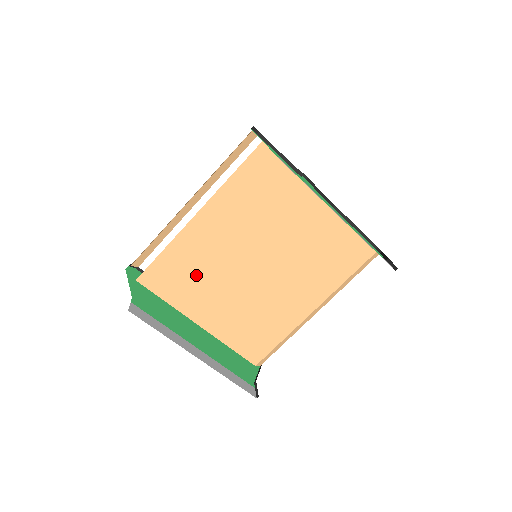
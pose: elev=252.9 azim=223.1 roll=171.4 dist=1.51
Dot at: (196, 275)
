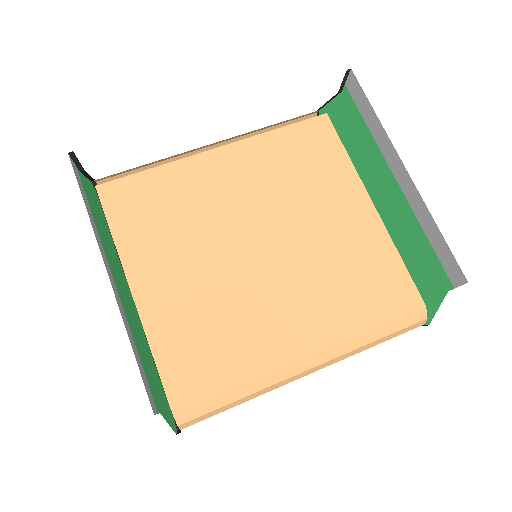
Dot at: (173, 218)
